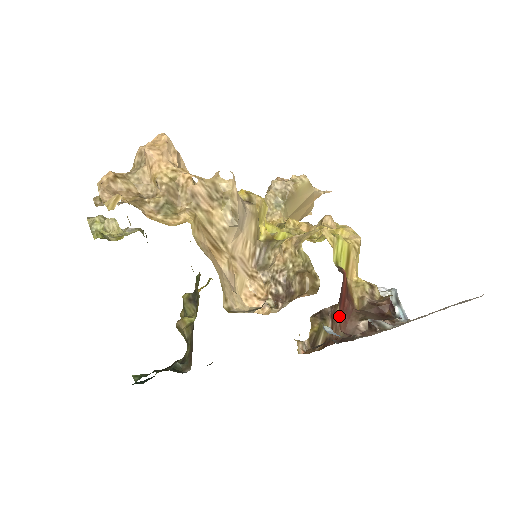
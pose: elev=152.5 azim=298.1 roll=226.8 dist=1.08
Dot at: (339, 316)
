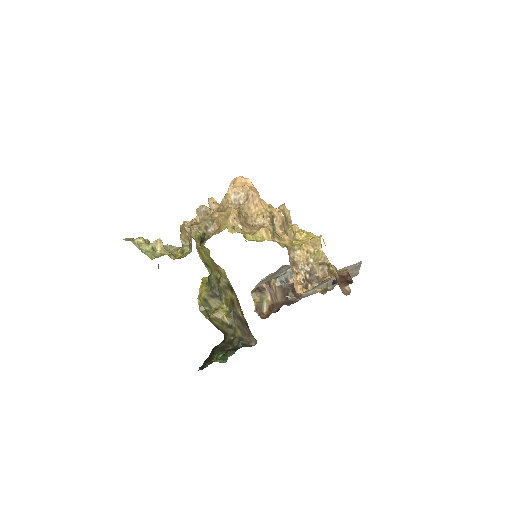
Dot at: occluded
